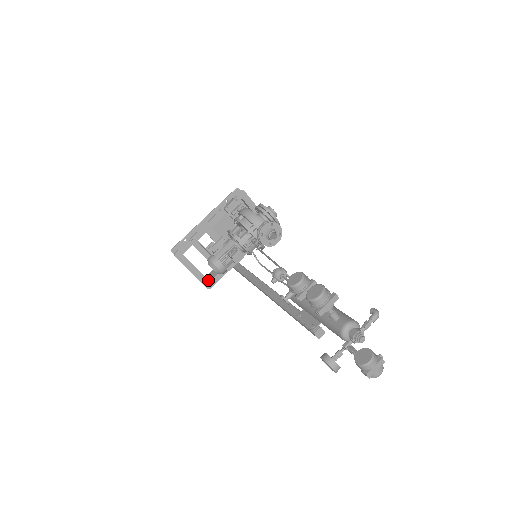
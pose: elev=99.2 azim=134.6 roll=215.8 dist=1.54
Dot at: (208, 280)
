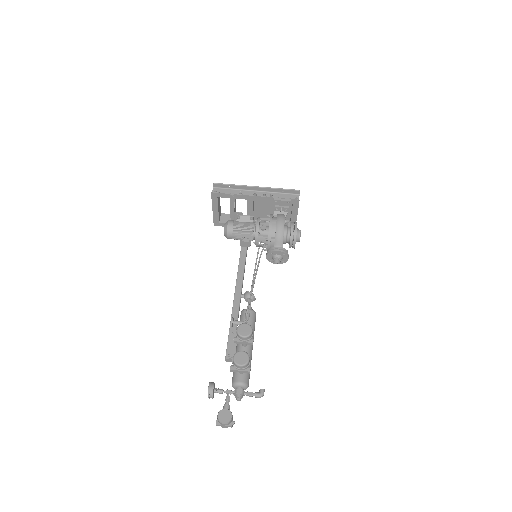
Dot at: (220, 220)
